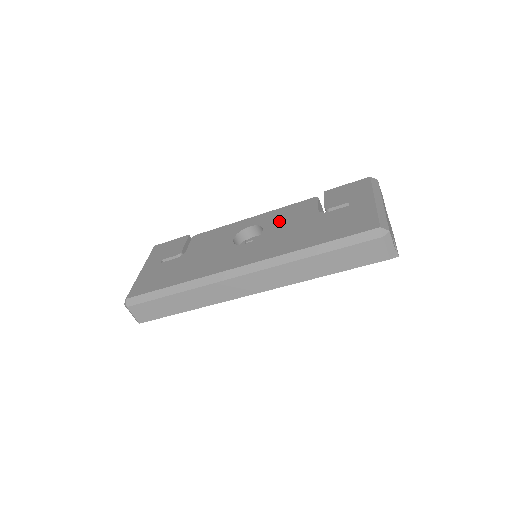
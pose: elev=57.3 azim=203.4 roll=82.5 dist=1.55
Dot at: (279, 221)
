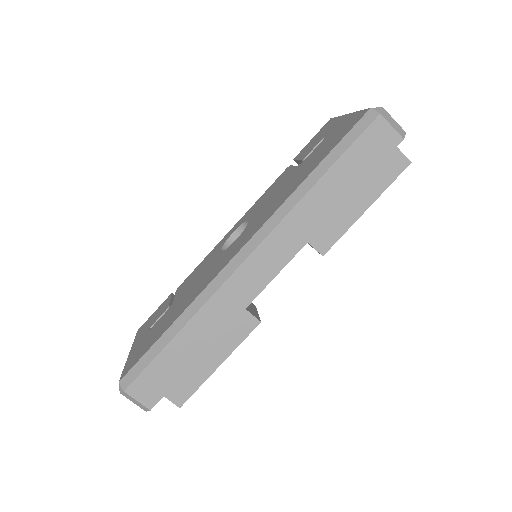
Dot at: (261, 203)
